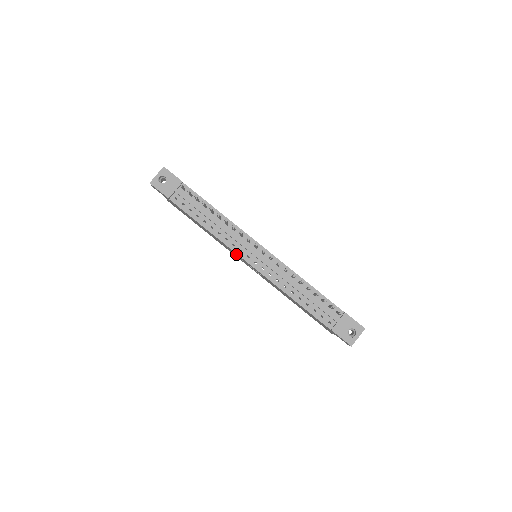
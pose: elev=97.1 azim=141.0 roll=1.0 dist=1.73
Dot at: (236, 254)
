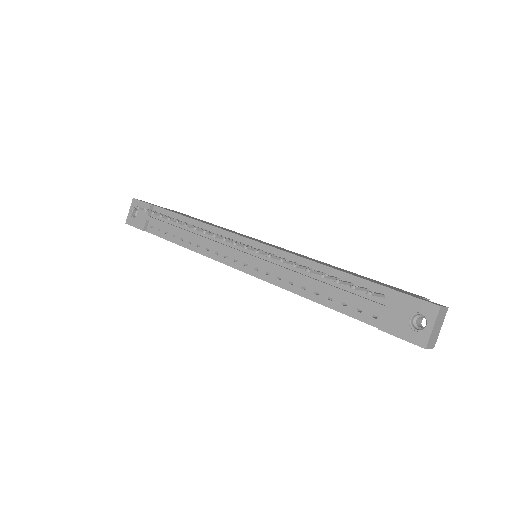
Dot at: occluded
